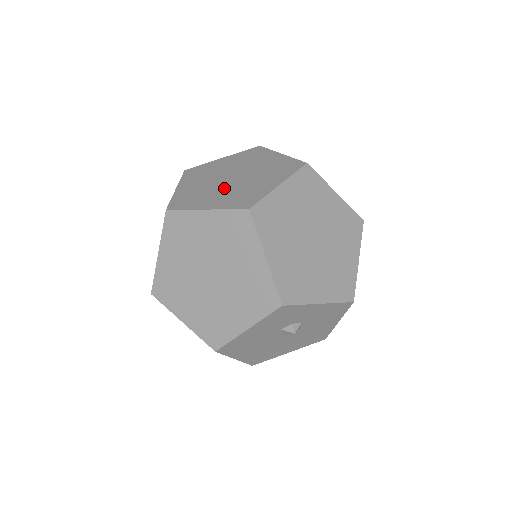
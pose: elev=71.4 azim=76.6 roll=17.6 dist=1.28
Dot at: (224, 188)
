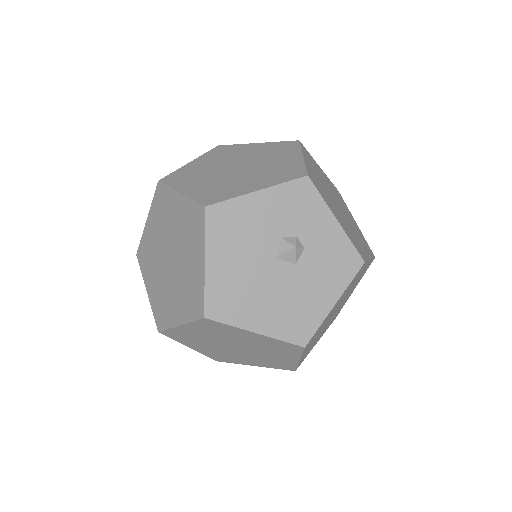
Dot at: occluded
